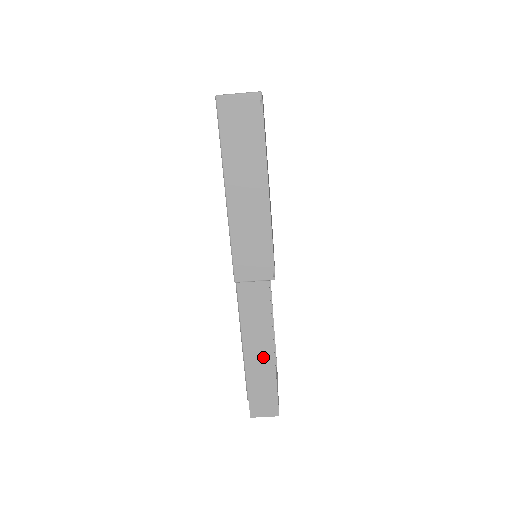
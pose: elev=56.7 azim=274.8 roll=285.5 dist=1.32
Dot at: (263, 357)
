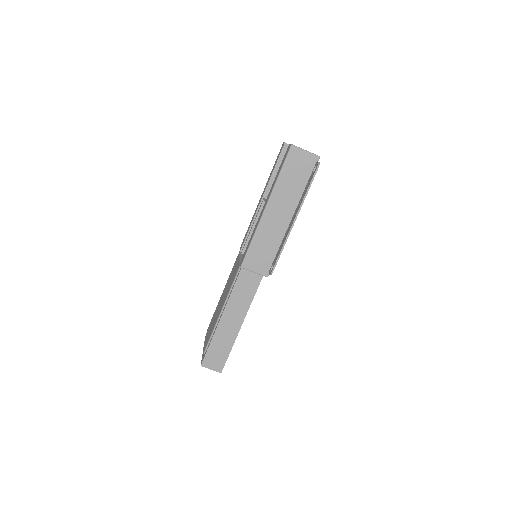
Dot at: (232, 326)
